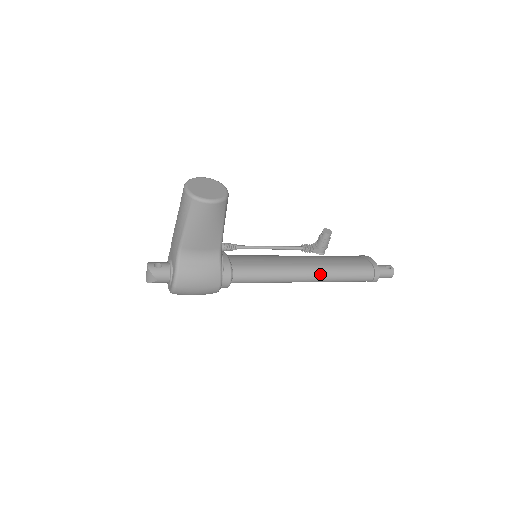
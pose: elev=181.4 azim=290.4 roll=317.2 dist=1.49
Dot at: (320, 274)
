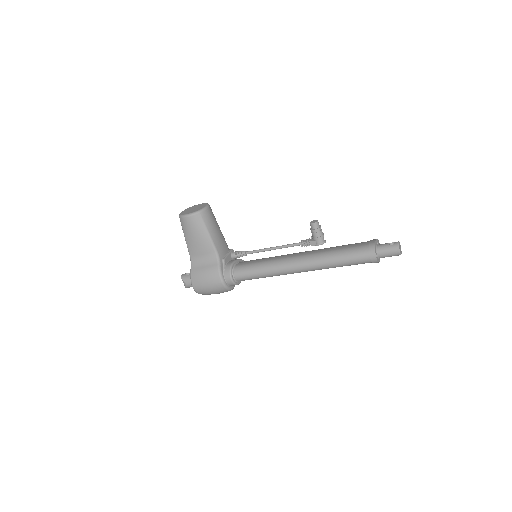
Dot at: (309, 261)
